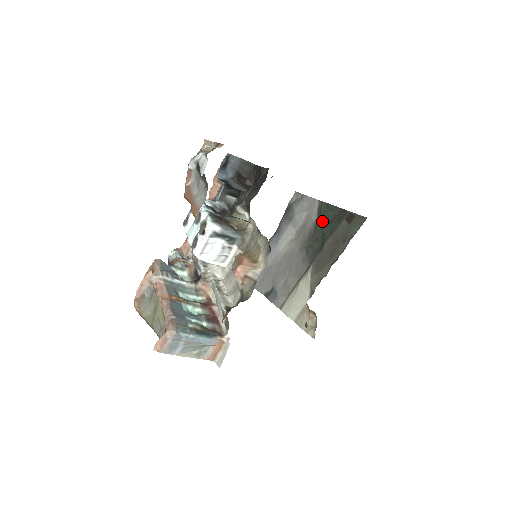
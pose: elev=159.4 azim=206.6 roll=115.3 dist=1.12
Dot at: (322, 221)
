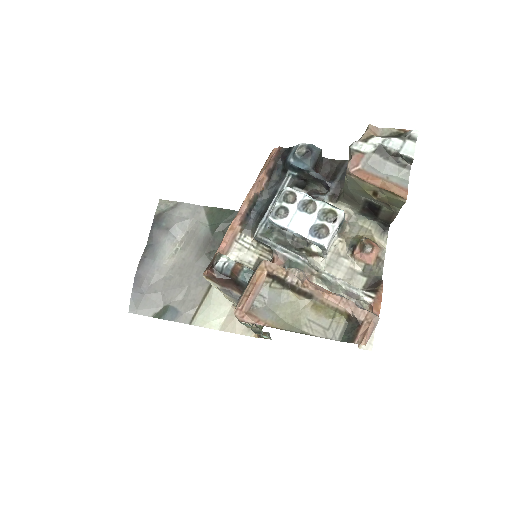
Dot at: (221, 225)
